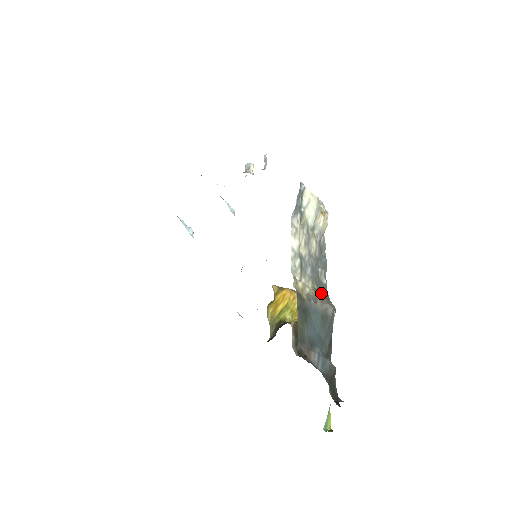
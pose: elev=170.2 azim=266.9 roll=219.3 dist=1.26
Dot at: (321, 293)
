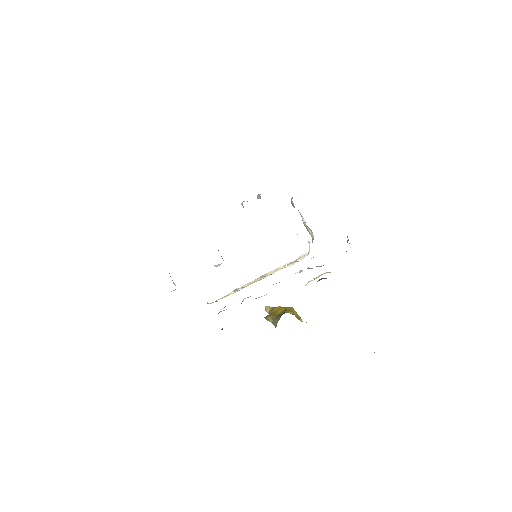
Dot at: occluded
